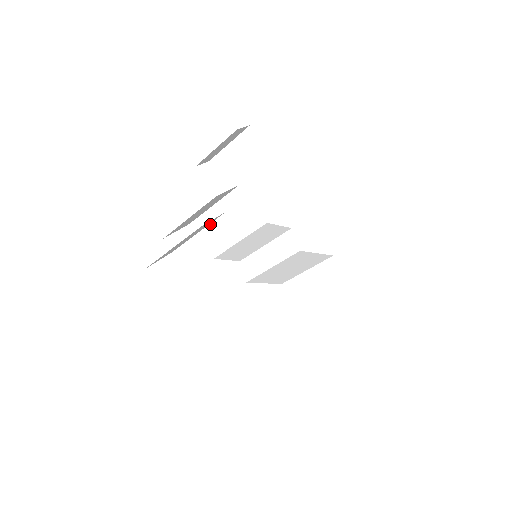
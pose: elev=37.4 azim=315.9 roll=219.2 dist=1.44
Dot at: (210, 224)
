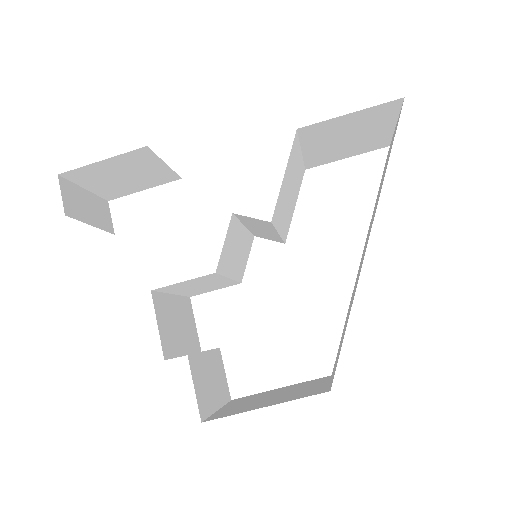
Dot at: (196, 291)
